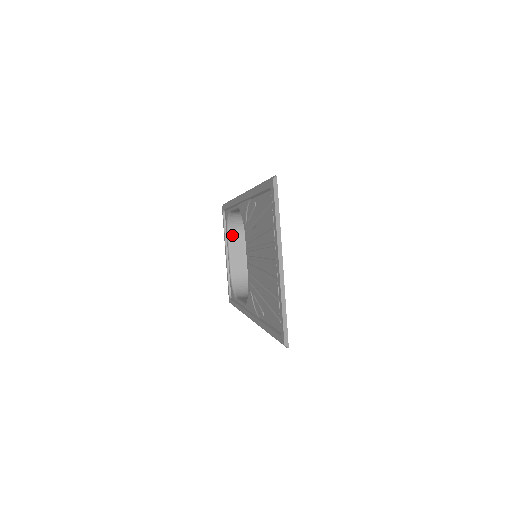
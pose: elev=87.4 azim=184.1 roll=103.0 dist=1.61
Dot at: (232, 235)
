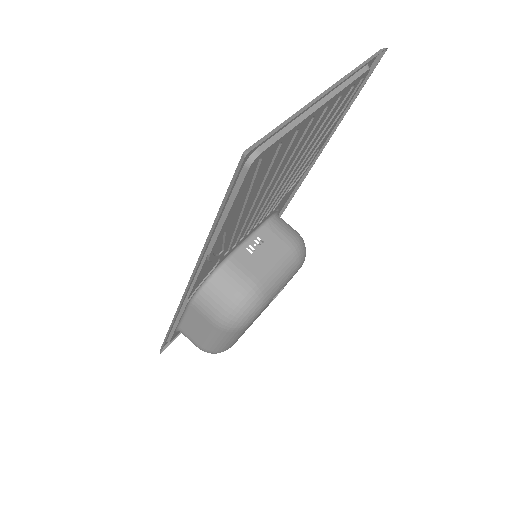
Dot at: occluded
